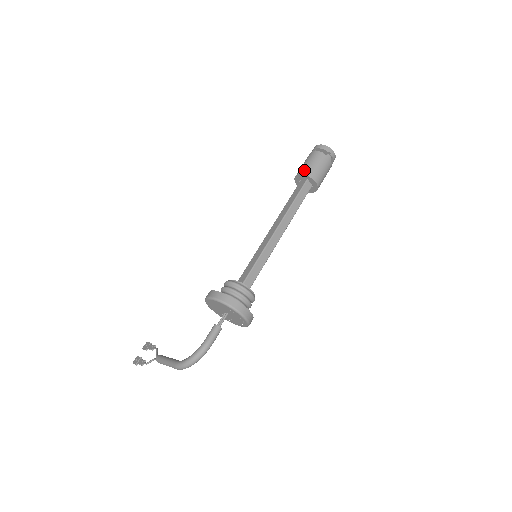
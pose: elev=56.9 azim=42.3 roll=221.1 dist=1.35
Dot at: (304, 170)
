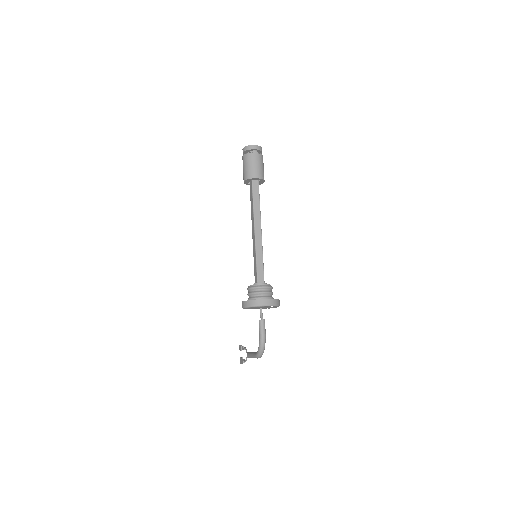
Dot at: (245, 176)
